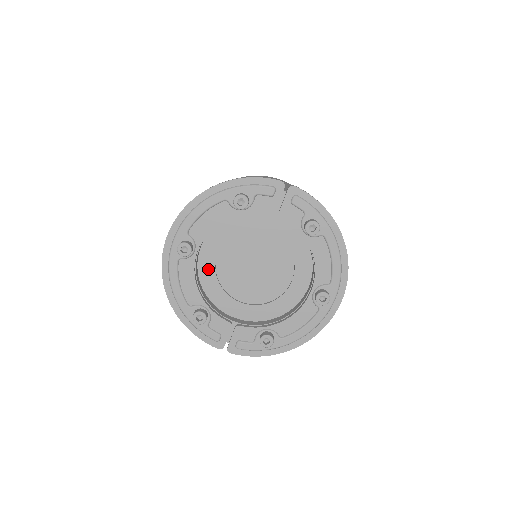
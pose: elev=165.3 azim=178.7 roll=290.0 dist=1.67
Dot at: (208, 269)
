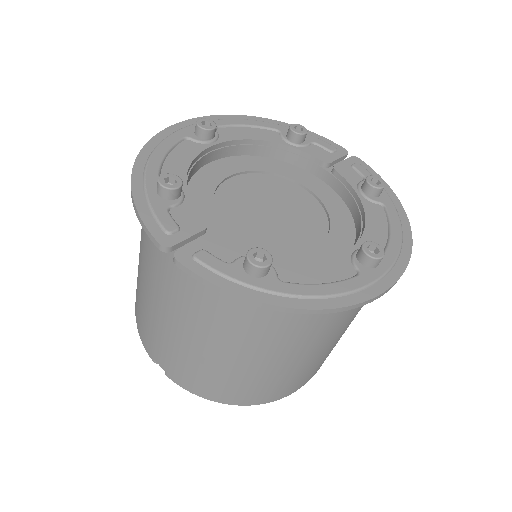
Dot at: (209, 180)
